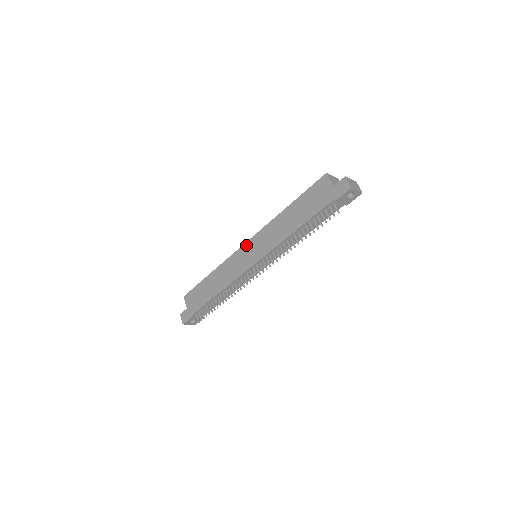
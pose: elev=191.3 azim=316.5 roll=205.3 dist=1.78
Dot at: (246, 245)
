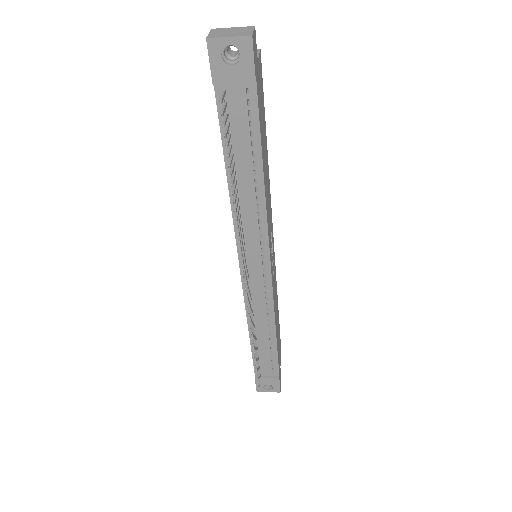
Dot at: occluded
